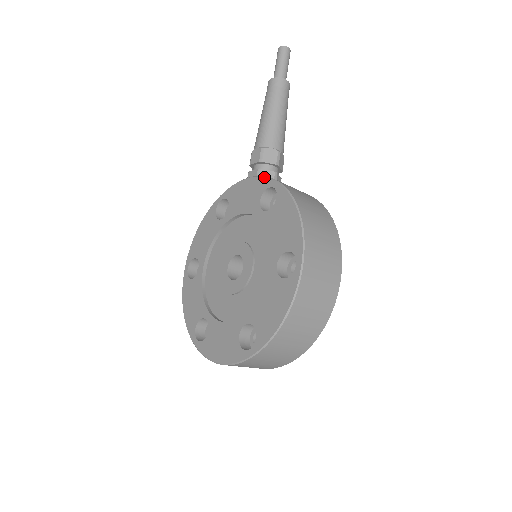
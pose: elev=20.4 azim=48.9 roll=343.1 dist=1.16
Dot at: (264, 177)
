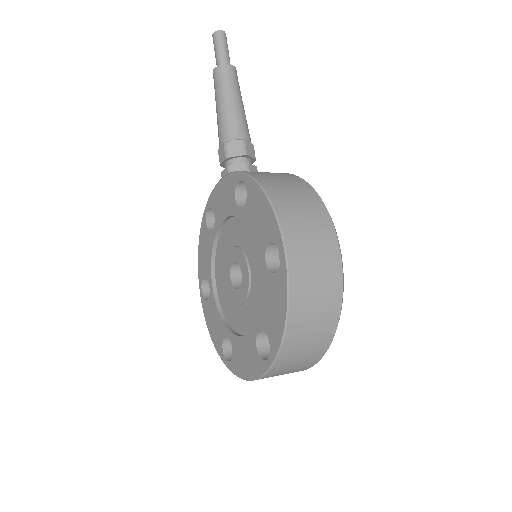
Dot at: (231, 173)
